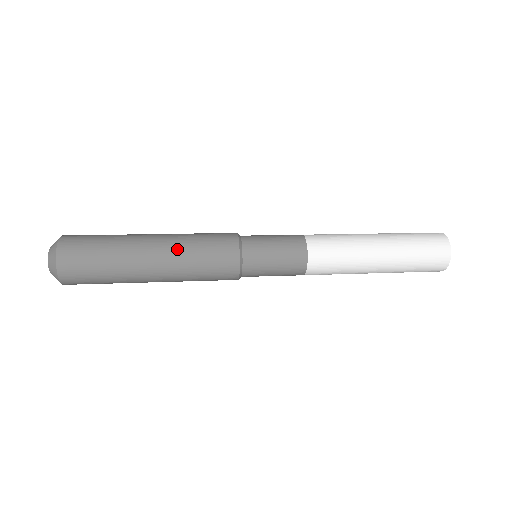
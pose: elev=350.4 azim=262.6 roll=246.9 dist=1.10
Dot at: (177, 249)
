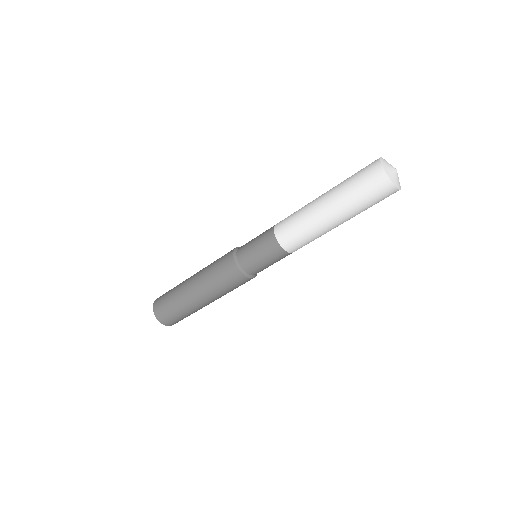
Dot at: (203, 280)
